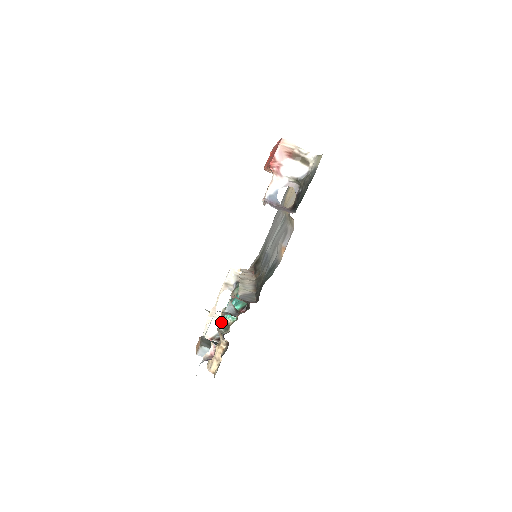
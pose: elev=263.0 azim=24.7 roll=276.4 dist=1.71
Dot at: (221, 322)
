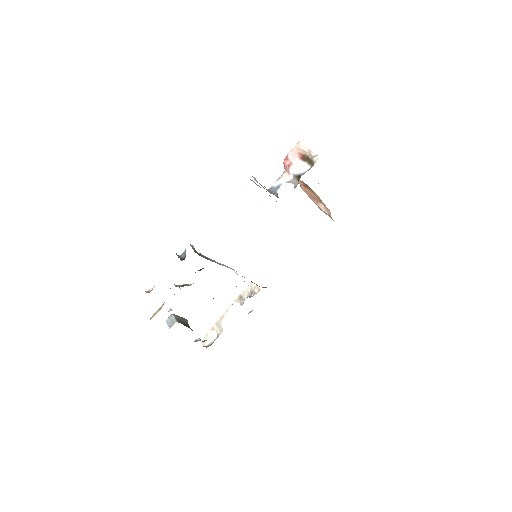
Dot at: occluded
